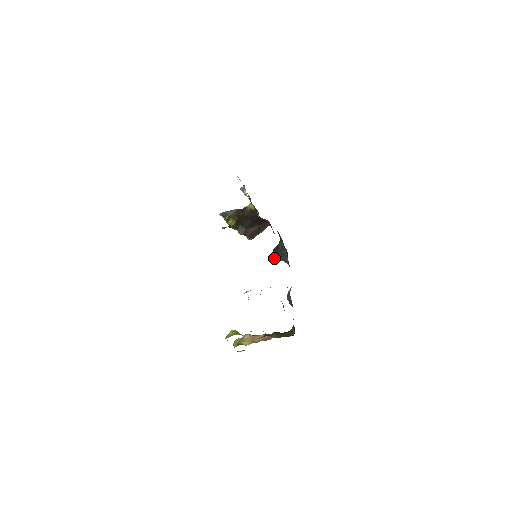
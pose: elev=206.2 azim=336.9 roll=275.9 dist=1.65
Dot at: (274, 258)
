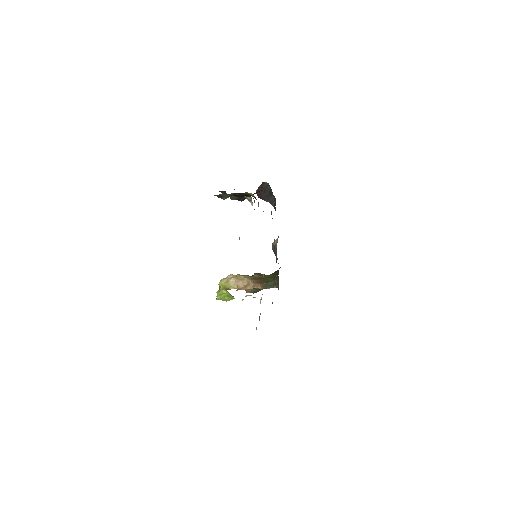
Dot at: (259, 197)
